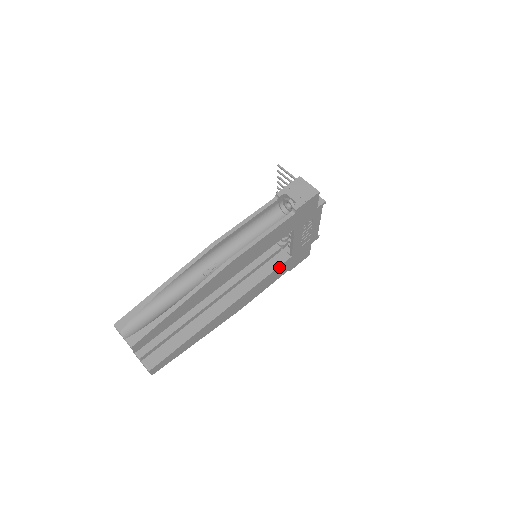
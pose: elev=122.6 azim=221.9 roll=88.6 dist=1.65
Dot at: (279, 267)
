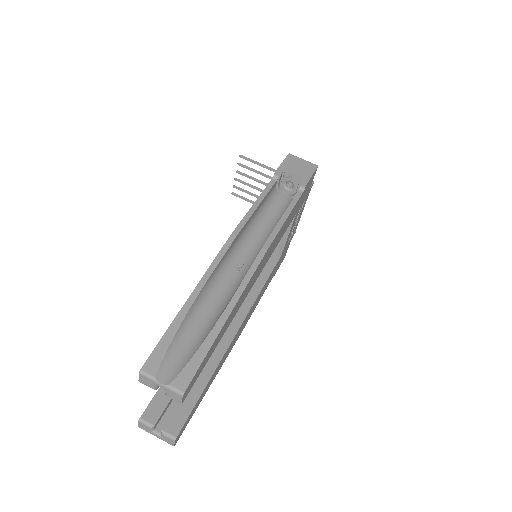
Dot at: (273, 269)
